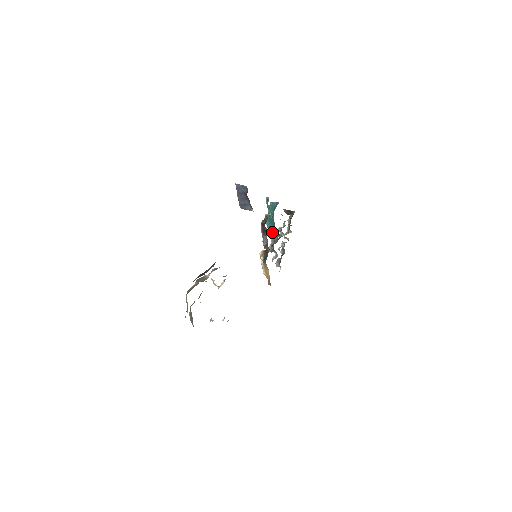
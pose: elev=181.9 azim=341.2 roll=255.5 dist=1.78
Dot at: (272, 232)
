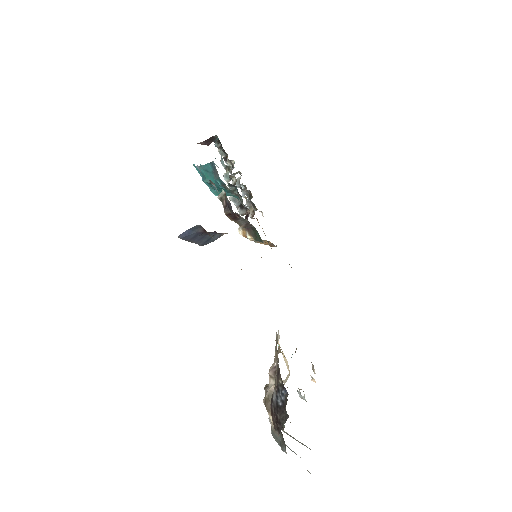
Dot at: occluded
